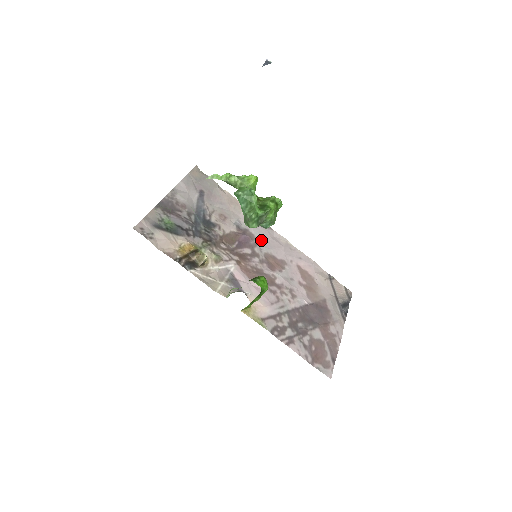
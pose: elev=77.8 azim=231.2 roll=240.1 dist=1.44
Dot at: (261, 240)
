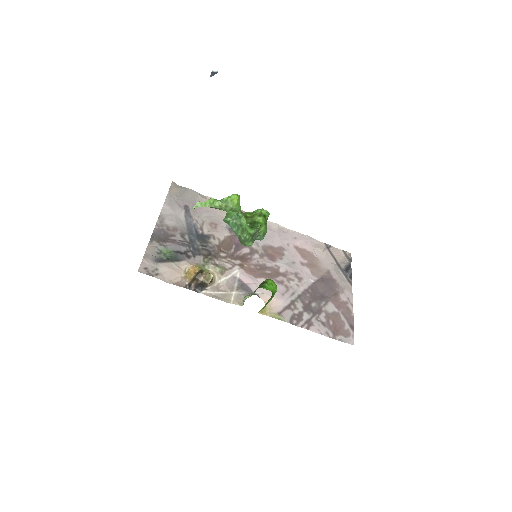
Dot at: occluded
